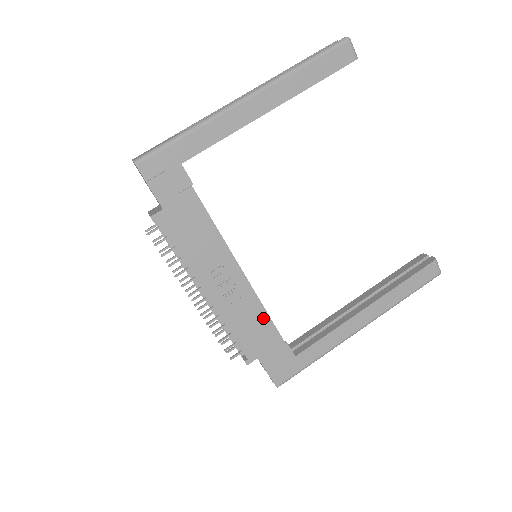
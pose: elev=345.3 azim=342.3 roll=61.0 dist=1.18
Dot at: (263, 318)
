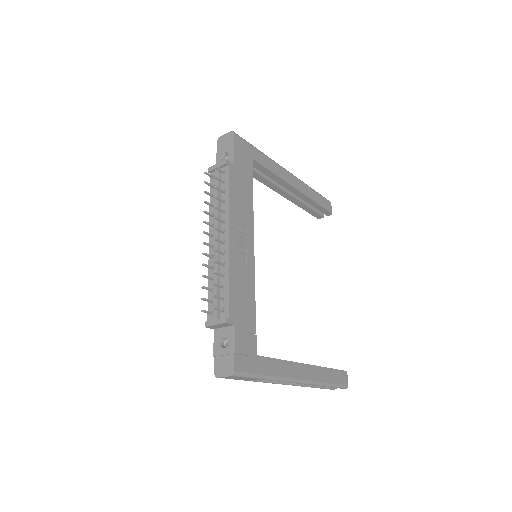
Dot at: (251, 295)
